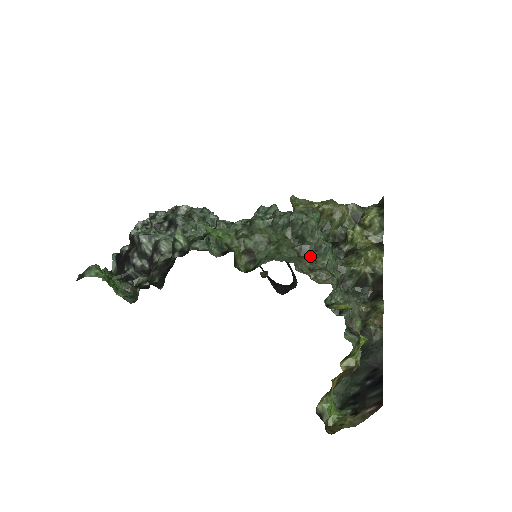
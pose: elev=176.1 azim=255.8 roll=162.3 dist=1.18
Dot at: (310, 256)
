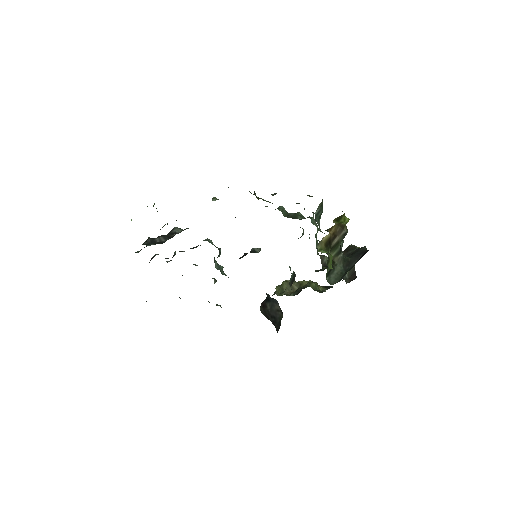
Dot at: occluded
